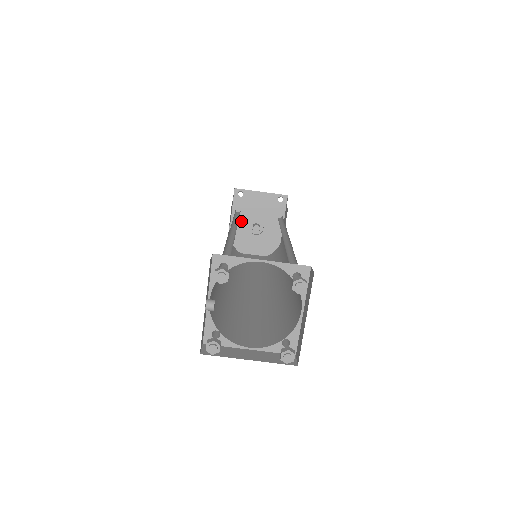
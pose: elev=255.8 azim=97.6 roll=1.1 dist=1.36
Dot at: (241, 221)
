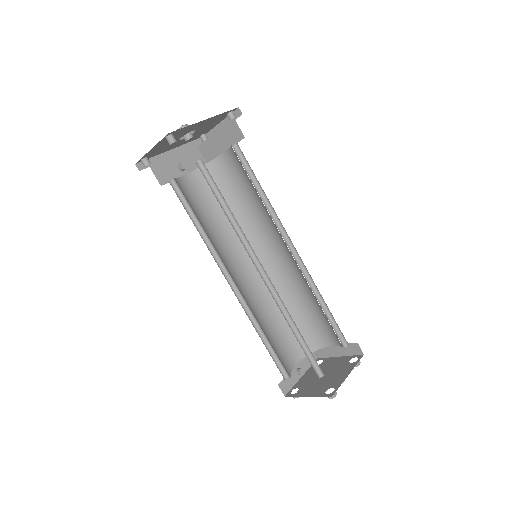
Dot at: (172, 146)
